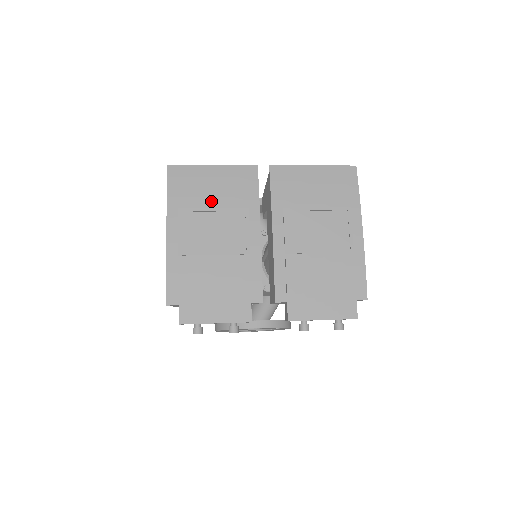
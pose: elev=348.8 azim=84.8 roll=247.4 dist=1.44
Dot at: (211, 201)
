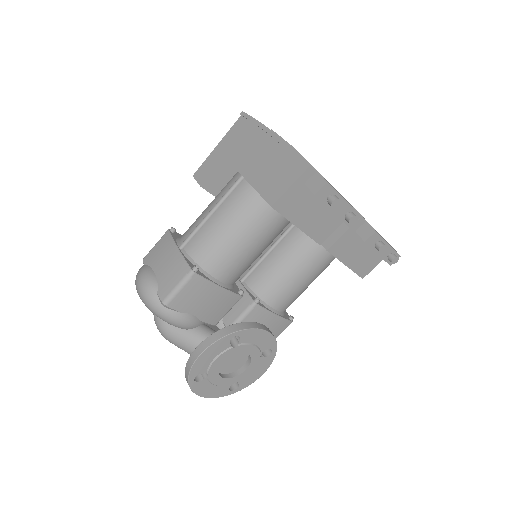
Dot at: occluded
